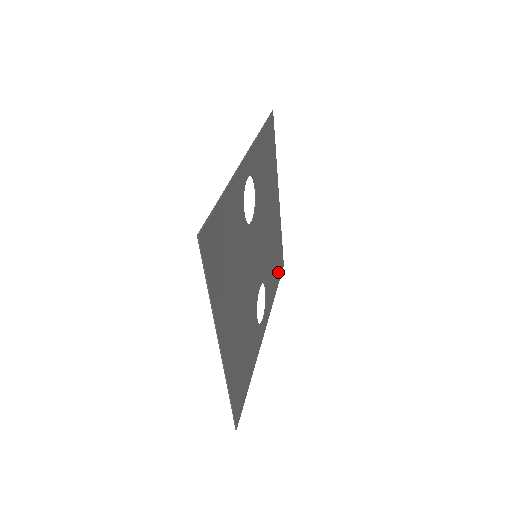
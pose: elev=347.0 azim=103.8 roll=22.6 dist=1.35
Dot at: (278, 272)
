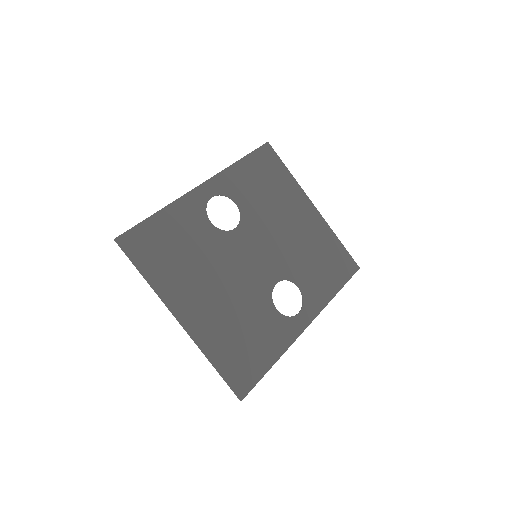
Dot at: (340, 273)
